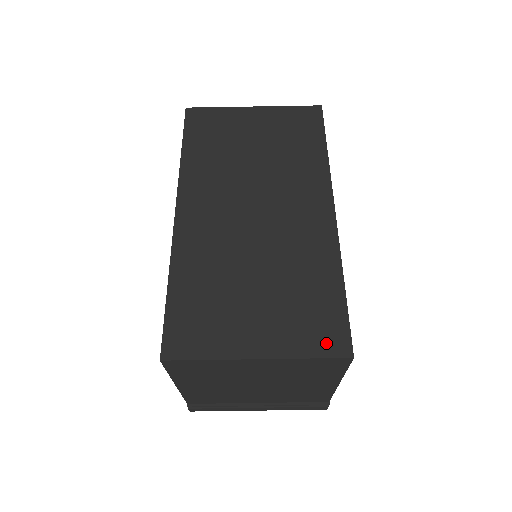
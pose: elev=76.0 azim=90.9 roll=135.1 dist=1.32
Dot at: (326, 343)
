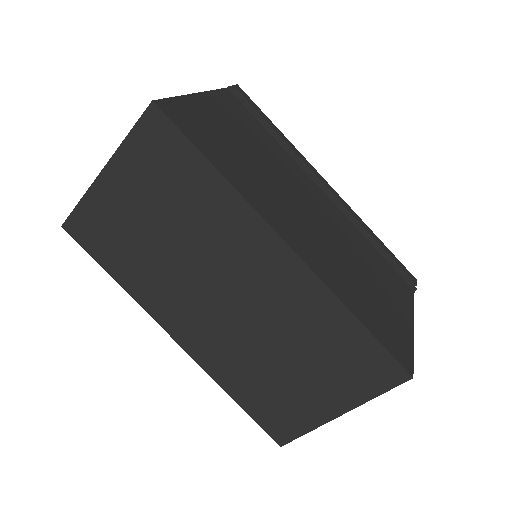
Dot at: (382, 379)
